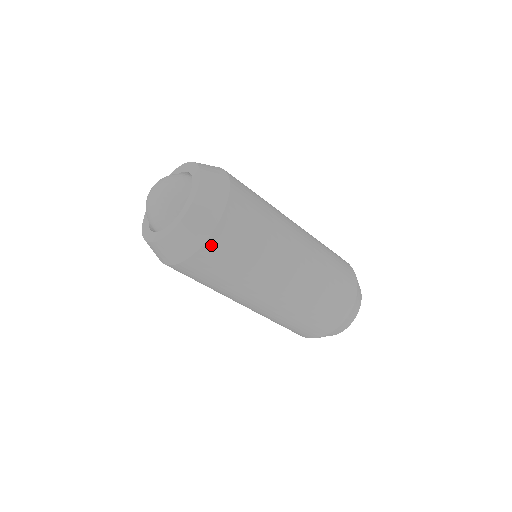
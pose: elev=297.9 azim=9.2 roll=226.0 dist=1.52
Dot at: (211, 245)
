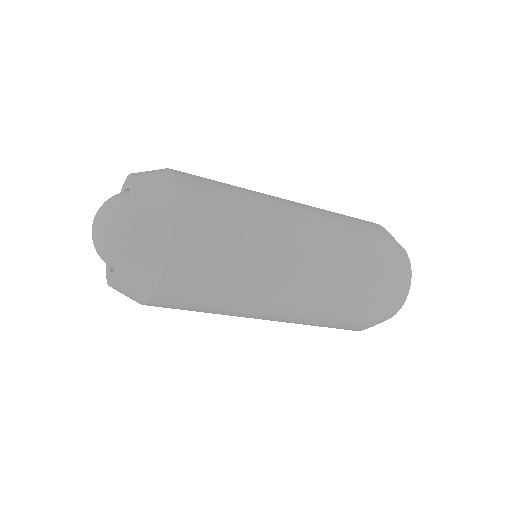
Dot at: (152, 305)
